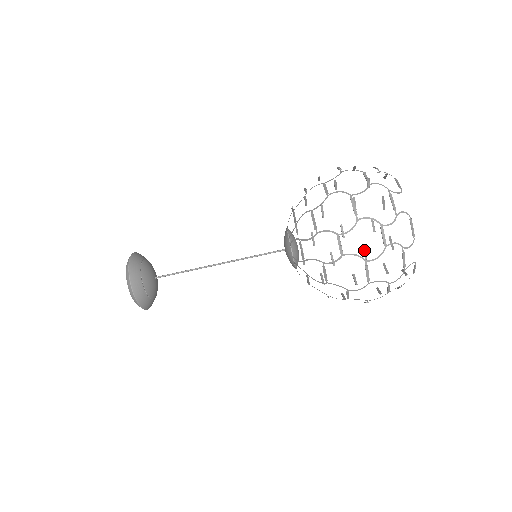
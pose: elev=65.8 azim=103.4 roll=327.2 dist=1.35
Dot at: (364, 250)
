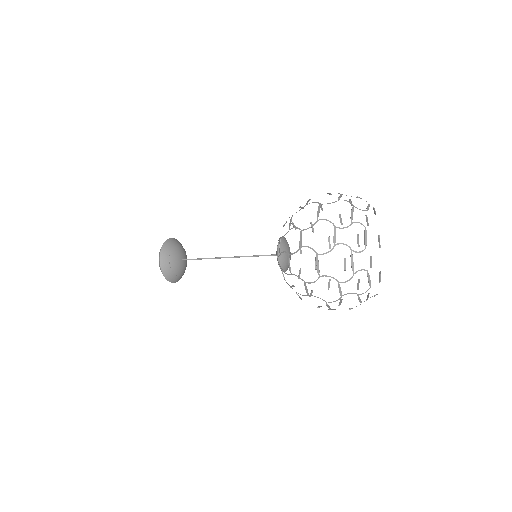
Dot at: occluded
